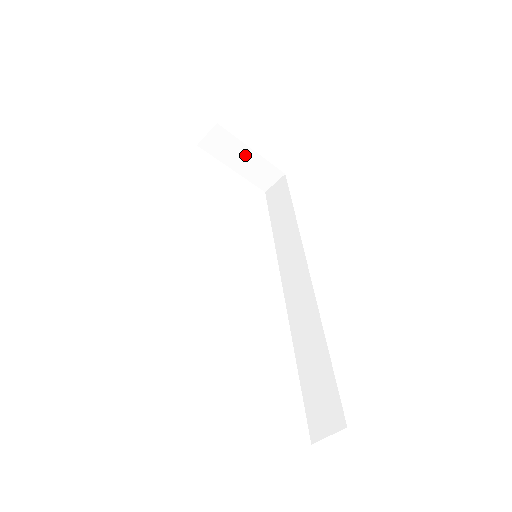
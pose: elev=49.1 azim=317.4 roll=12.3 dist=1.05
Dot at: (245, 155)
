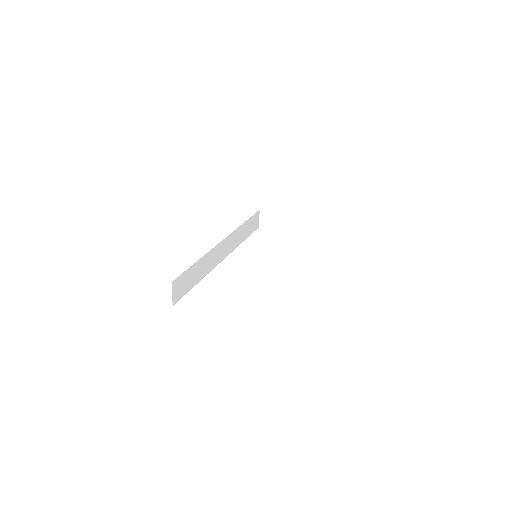
Dot at: (286, 220)
